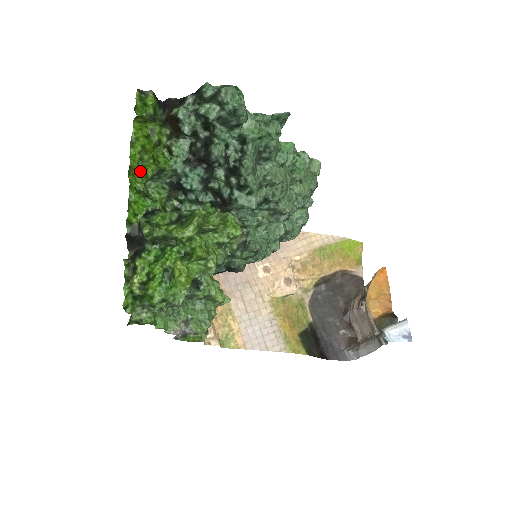
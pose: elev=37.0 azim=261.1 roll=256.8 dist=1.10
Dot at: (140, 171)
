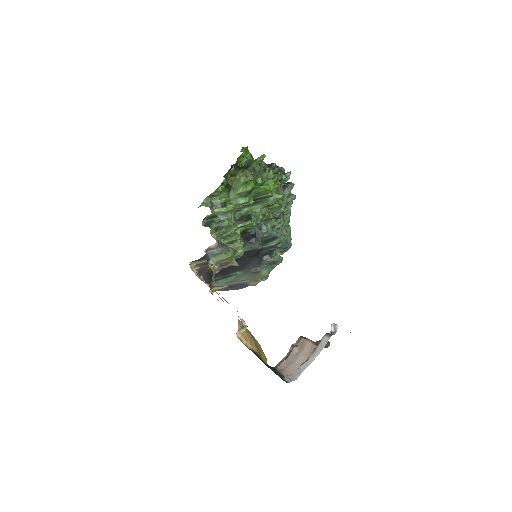
Dot at: (250, 153)
